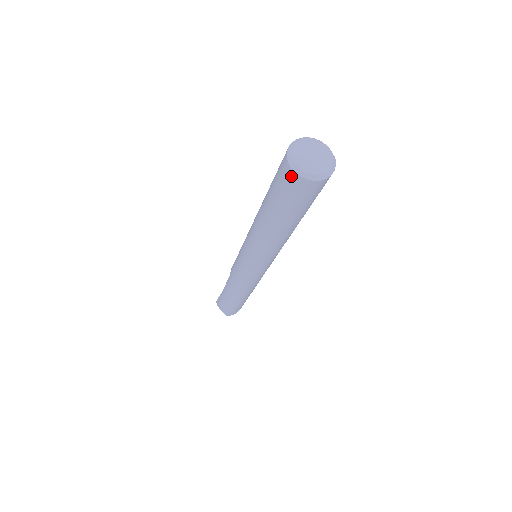
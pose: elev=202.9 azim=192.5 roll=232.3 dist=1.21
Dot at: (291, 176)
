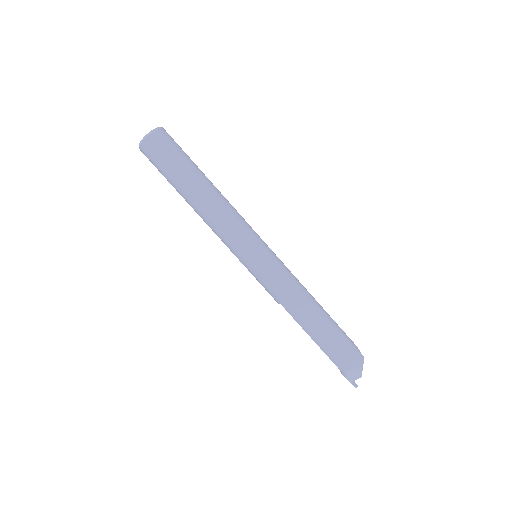
Dot at: (148, 145)
